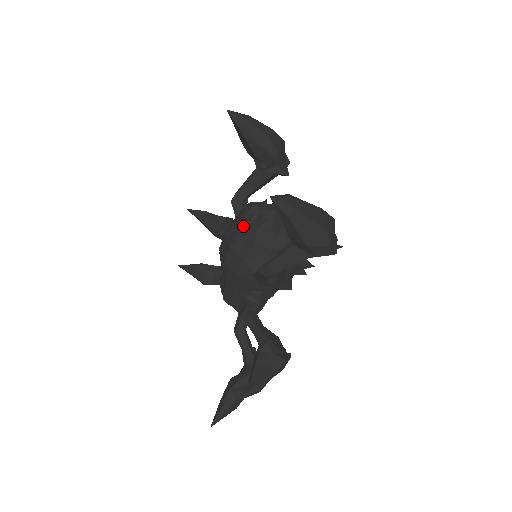
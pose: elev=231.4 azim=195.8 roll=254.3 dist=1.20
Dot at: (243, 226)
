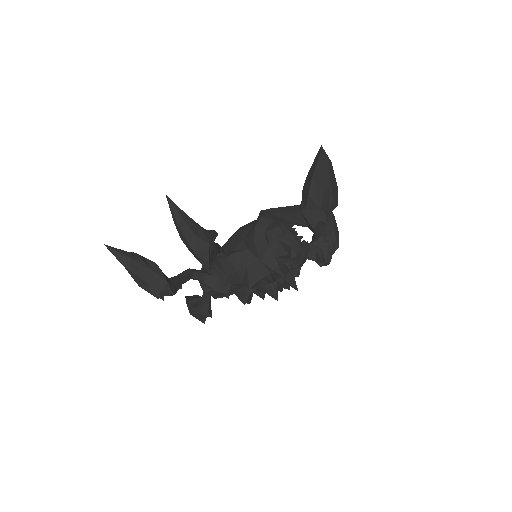
Dot at: occluded
